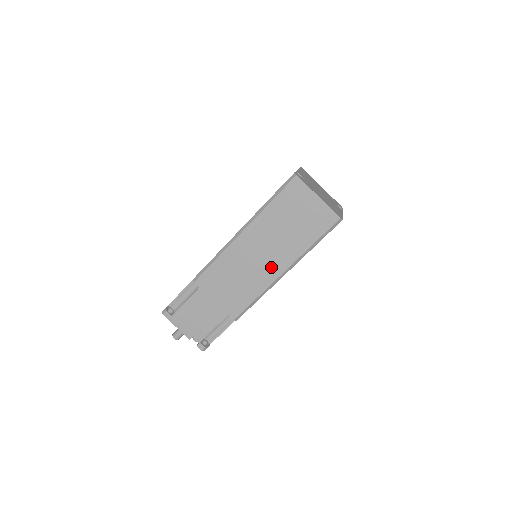
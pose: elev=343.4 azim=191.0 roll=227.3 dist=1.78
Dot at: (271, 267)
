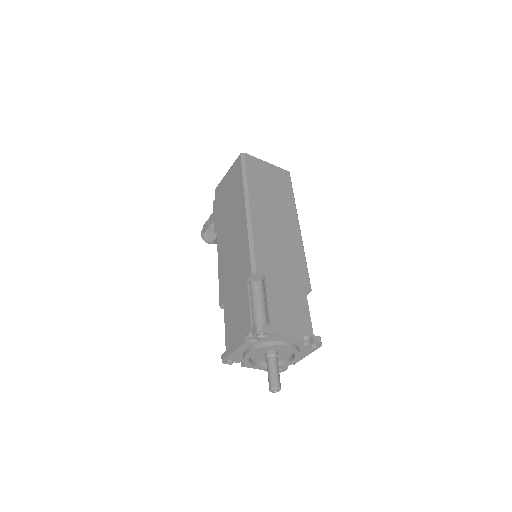
Dot at: (289, 224)
